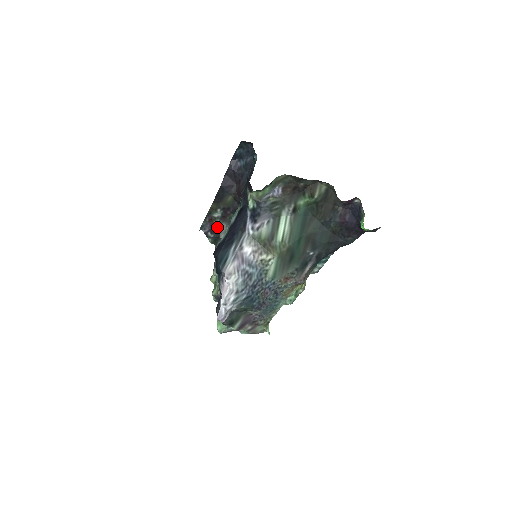
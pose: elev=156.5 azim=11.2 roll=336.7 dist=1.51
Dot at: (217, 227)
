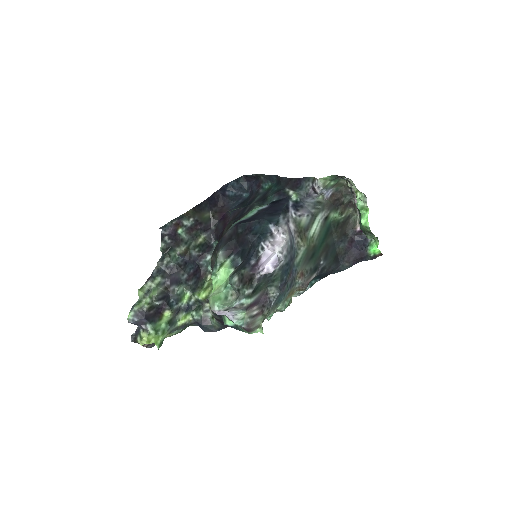
Dot at: (179, 235)
